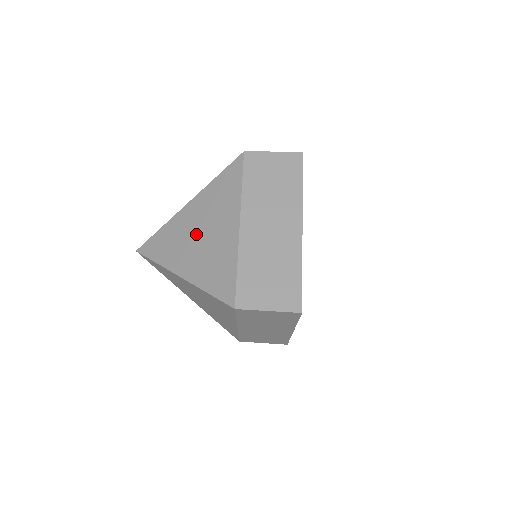
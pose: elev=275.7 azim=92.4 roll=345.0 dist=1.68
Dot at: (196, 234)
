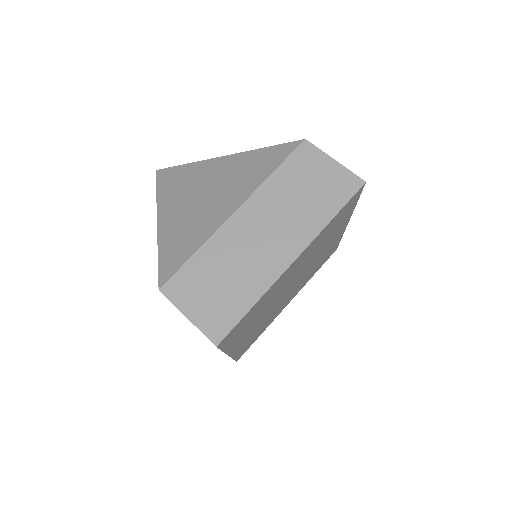
Dot at: (201, 191)
